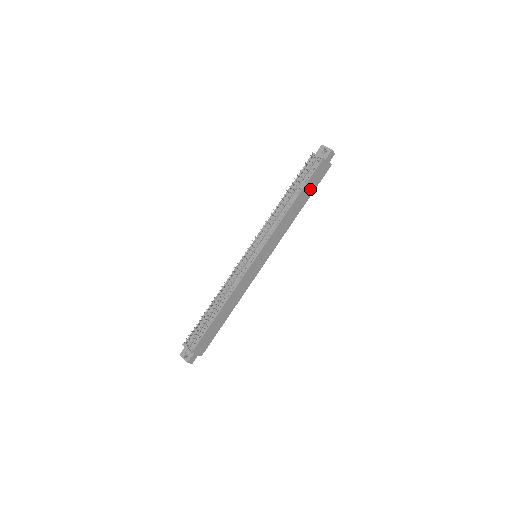
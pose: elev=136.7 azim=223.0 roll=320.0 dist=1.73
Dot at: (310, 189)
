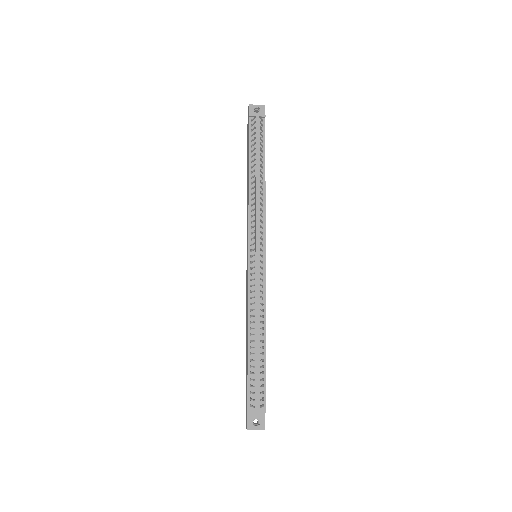
Dot at: occluded
